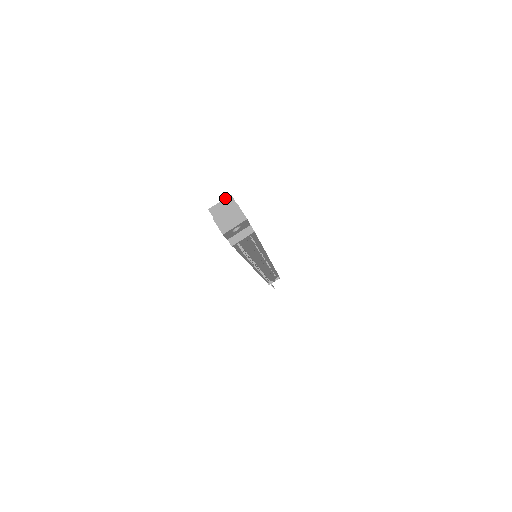
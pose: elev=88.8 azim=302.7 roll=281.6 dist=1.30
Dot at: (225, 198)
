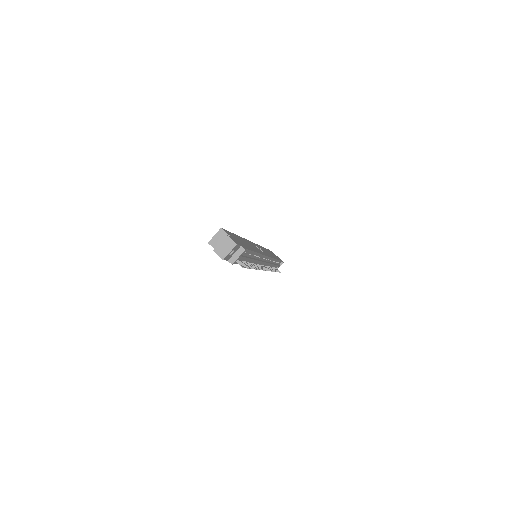
Dot at: occluded
